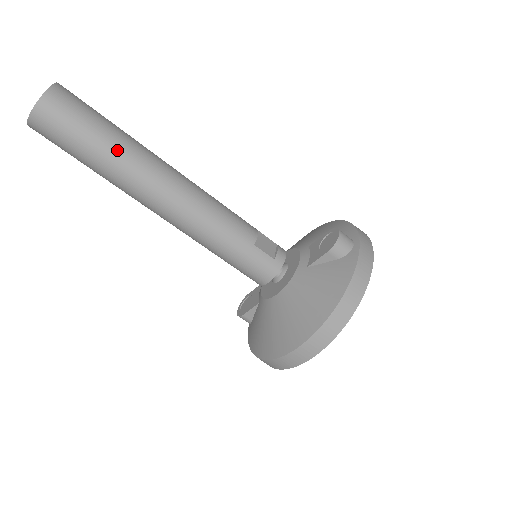
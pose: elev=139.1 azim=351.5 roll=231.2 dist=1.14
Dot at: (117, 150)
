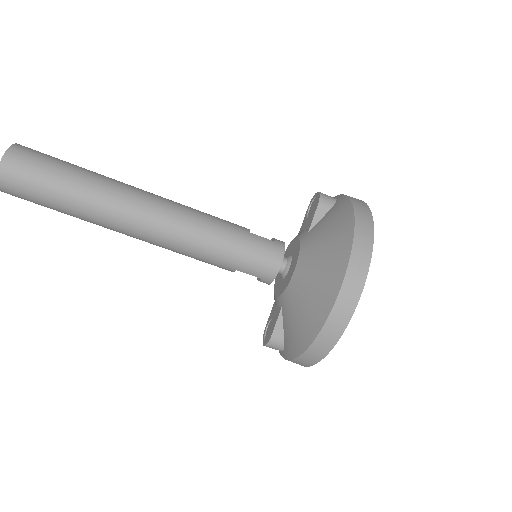
Dot at: (91, 176)
